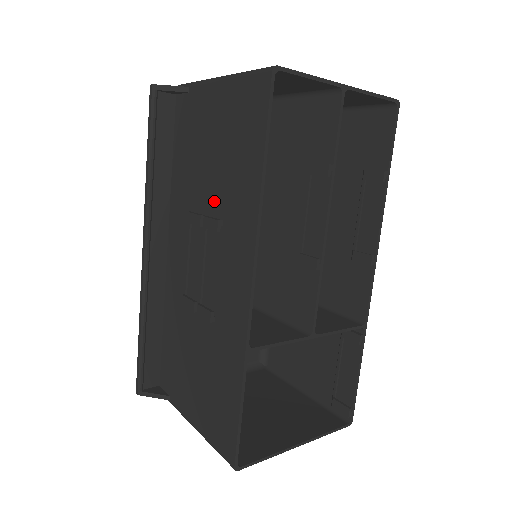
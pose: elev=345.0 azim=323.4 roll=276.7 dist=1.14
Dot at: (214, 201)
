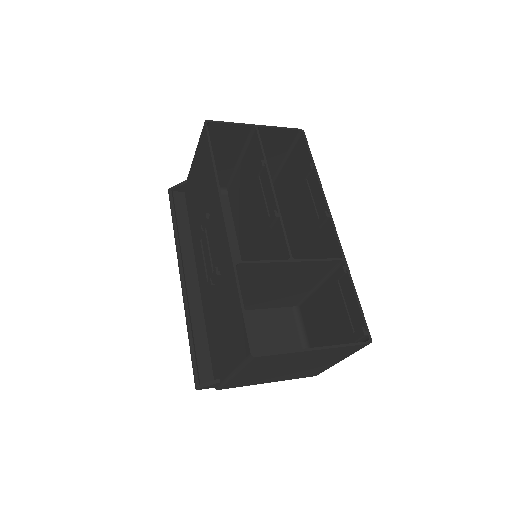
Dot at: (205, 211)
